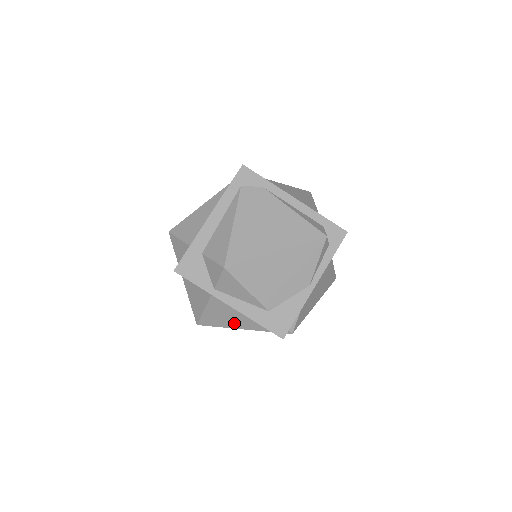
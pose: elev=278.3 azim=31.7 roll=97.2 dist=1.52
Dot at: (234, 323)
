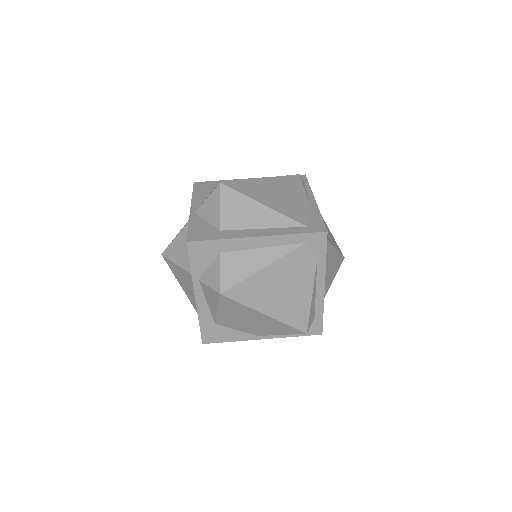
Dot at: (186, 290)
